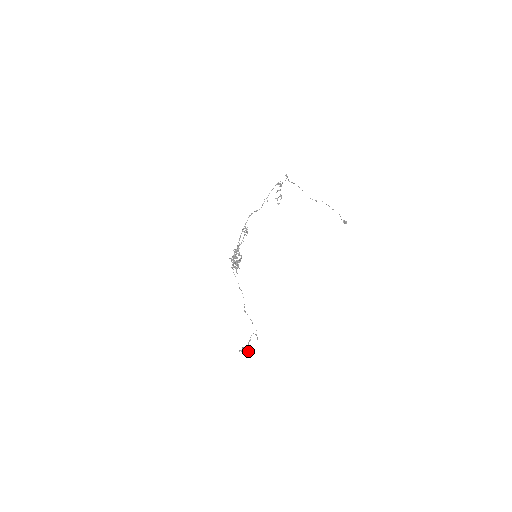
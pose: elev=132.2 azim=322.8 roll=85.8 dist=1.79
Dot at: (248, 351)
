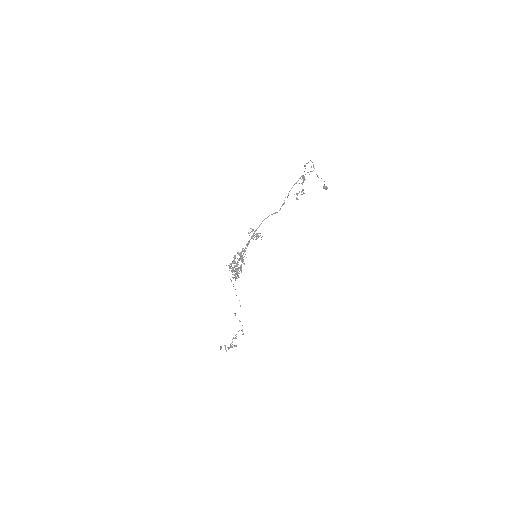
Dot at: occluded
